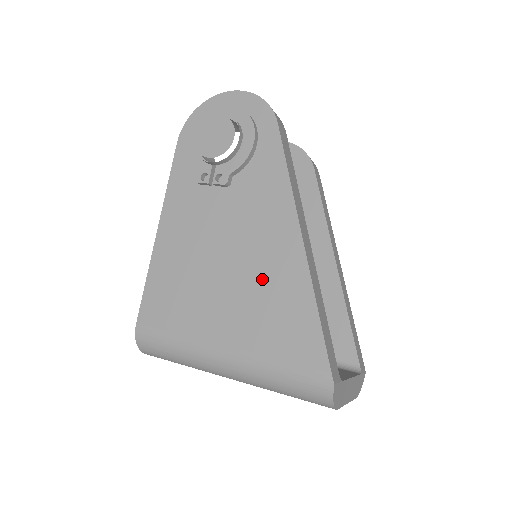
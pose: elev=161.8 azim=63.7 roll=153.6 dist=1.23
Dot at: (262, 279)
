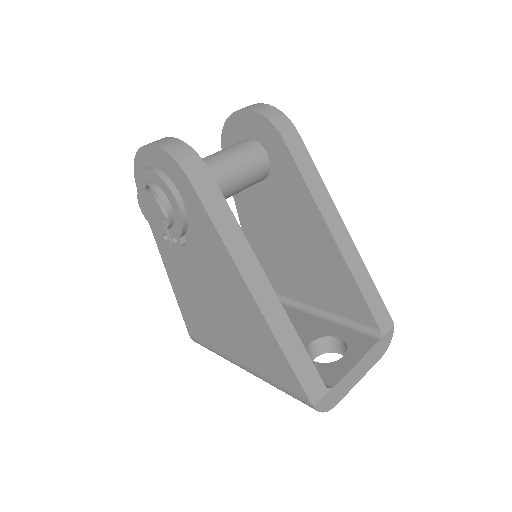
Dot at: (241, 322)
